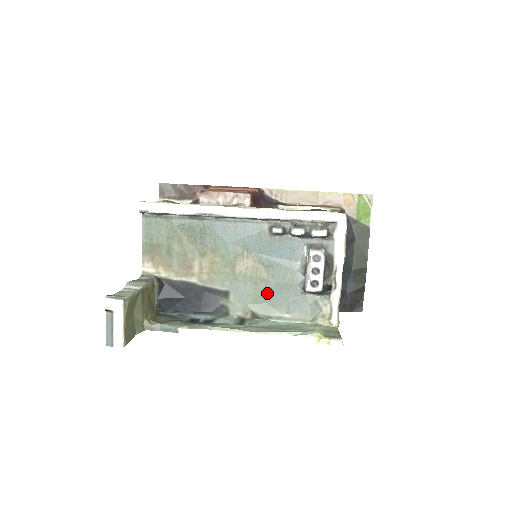
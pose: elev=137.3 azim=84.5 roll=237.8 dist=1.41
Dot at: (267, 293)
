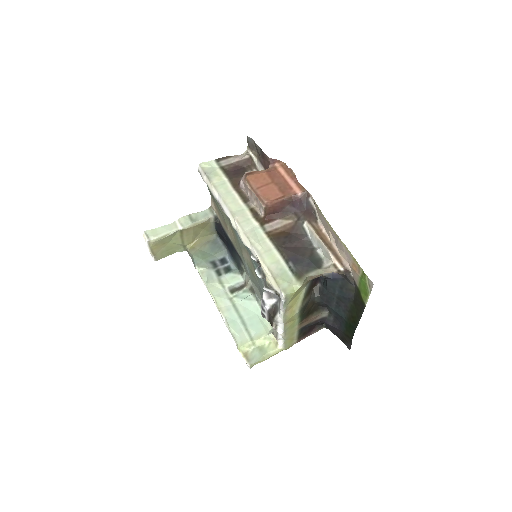
Dot at: (257, 285)
